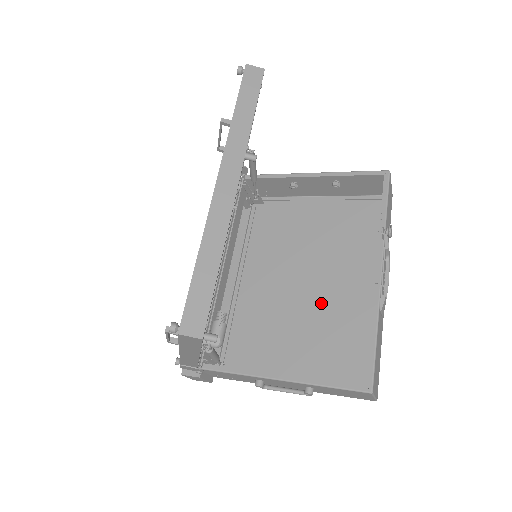
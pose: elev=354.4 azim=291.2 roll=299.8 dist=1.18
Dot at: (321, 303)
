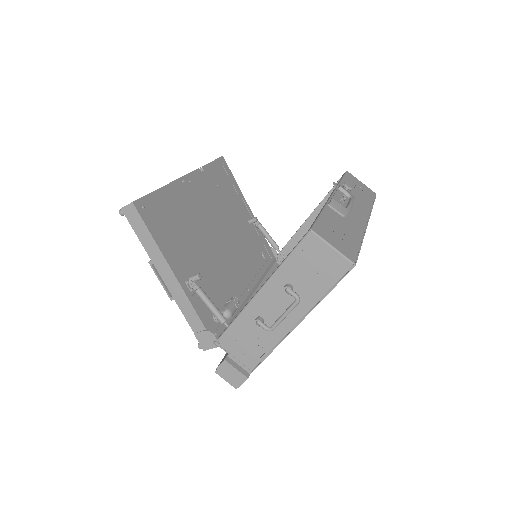
Dot at: occluded
